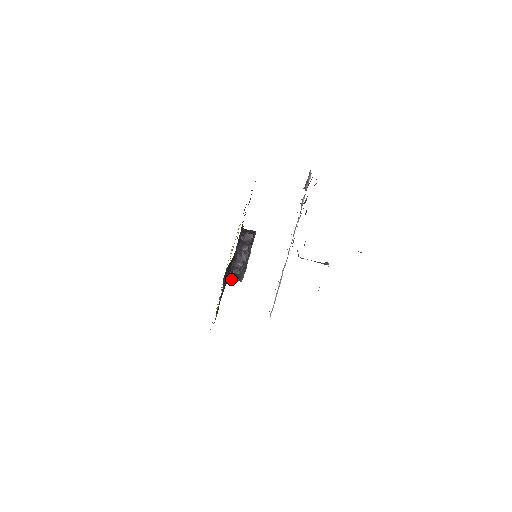
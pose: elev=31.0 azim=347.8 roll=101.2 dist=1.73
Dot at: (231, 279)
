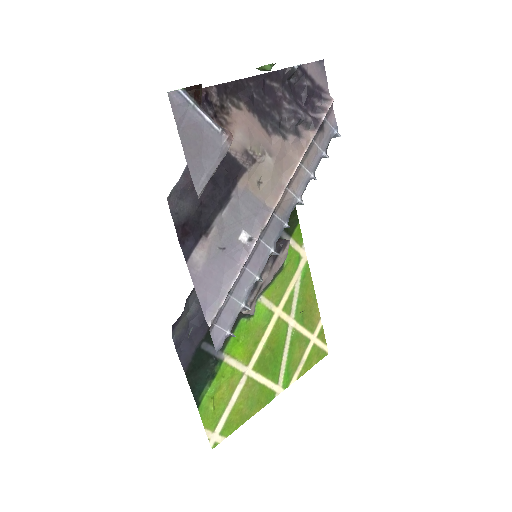
Dot at: occluded
